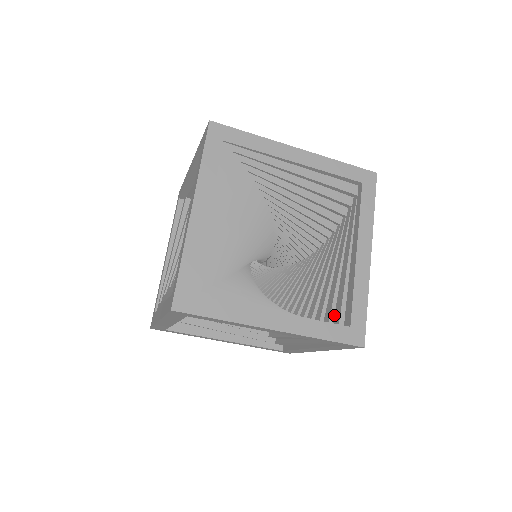
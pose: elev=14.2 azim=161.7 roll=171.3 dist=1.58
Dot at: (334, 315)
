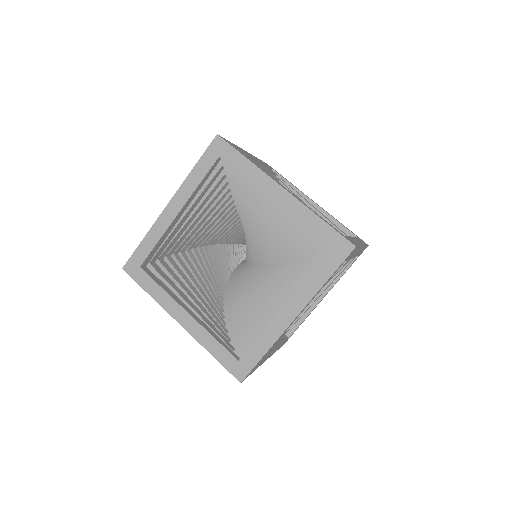
Dot at: occluded
